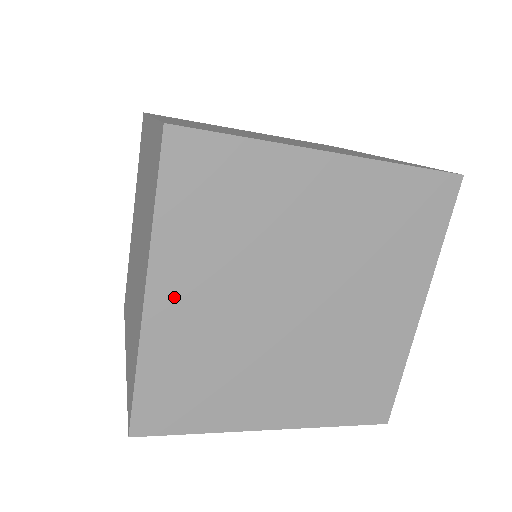
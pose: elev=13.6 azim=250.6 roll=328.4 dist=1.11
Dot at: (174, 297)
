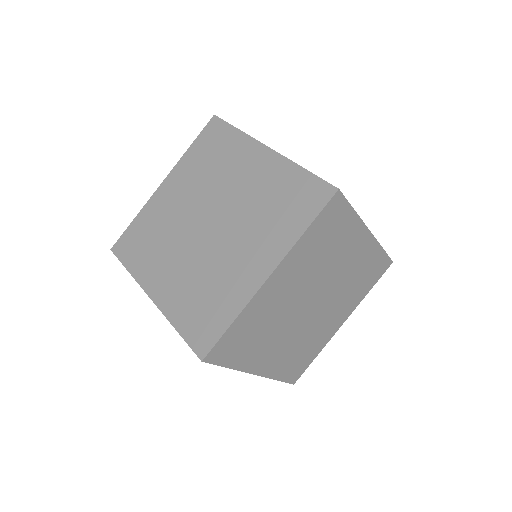
Dot at: (279, 281)
